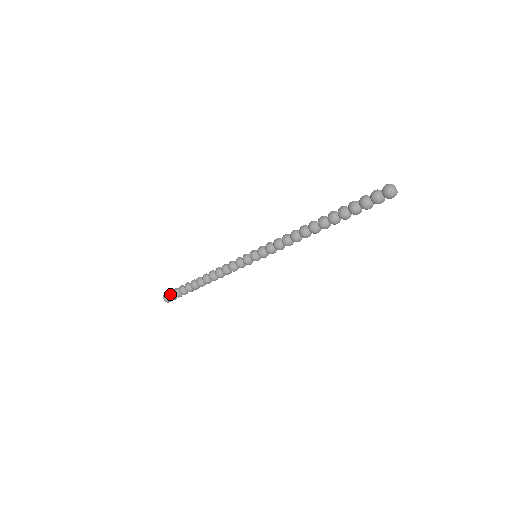
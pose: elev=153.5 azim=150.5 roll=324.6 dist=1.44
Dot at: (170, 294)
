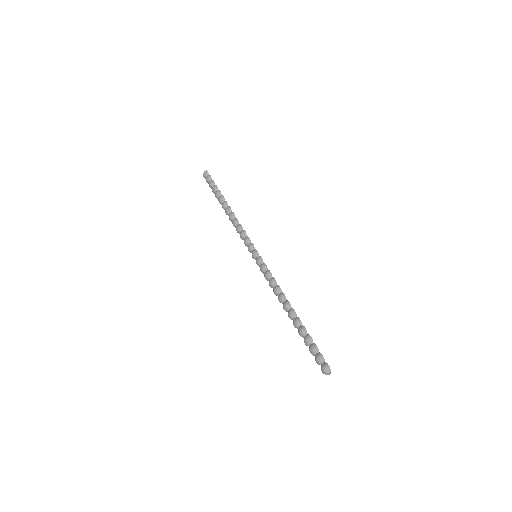
Dot at: (207, 179)
